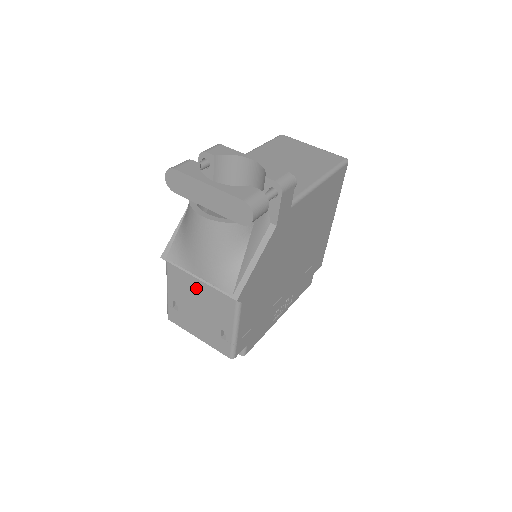
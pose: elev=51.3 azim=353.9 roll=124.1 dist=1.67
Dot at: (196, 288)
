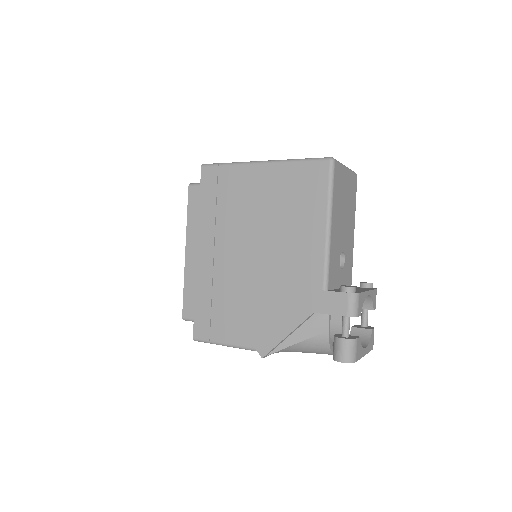
Dot at: occluded
